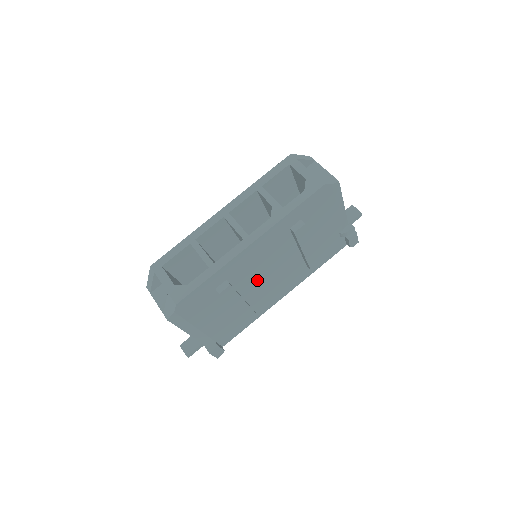
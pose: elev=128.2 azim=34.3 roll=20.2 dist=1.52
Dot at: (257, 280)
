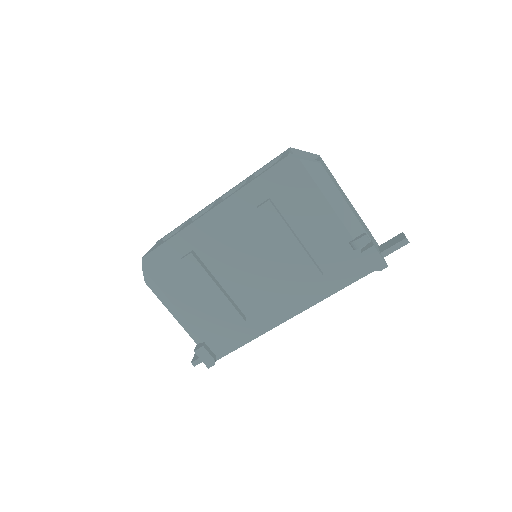
Dot at: (236, 270)
